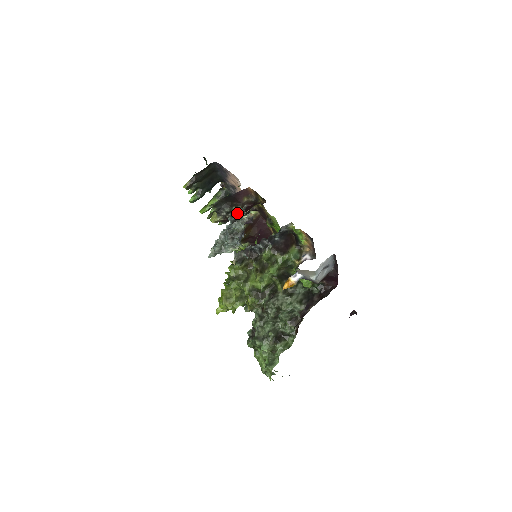
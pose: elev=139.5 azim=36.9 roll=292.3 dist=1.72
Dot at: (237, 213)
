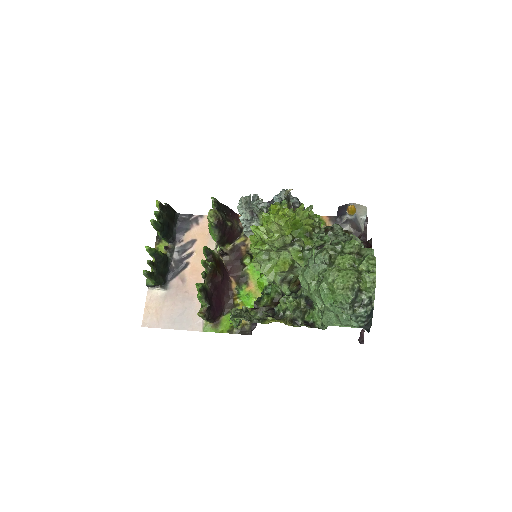
Dot at: occluded
